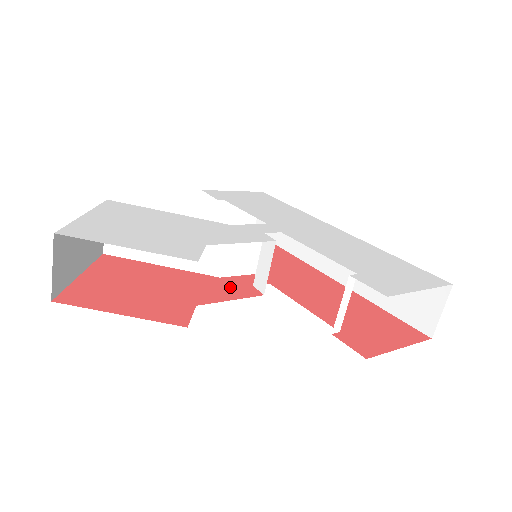
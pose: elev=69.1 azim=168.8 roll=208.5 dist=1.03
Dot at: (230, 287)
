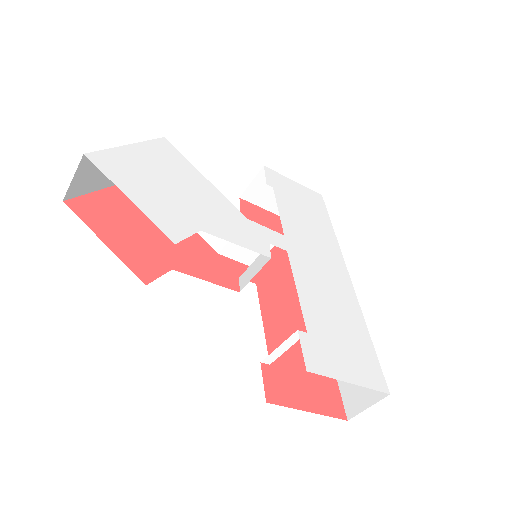
Dot at: (218, 268)
